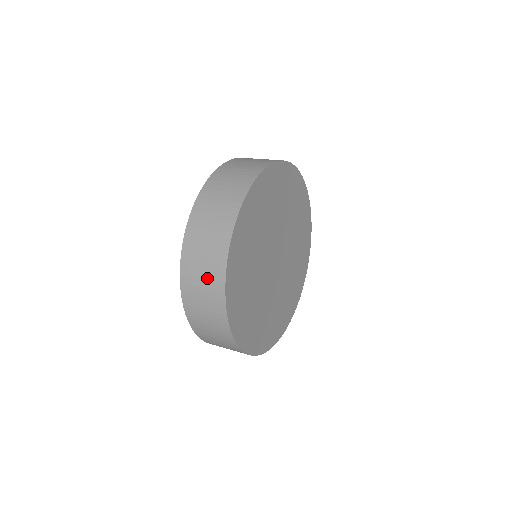
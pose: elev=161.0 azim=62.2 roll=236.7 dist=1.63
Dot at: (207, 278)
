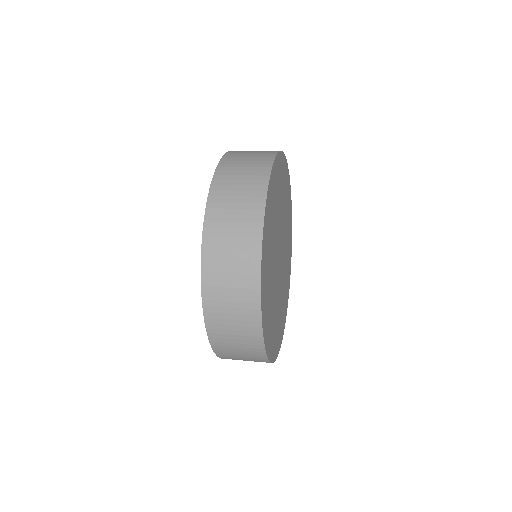
Dot at: (252, 162)
